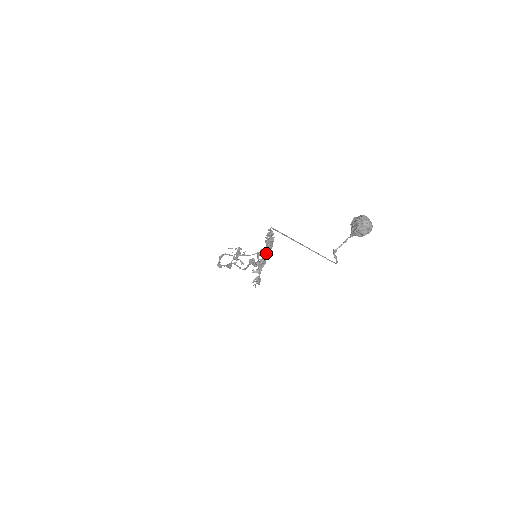
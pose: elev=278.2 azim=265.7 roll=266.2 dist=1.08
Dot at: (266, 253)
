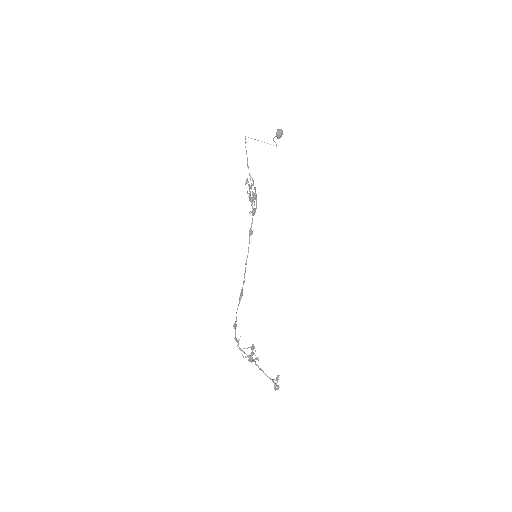
Dot at: occluded
